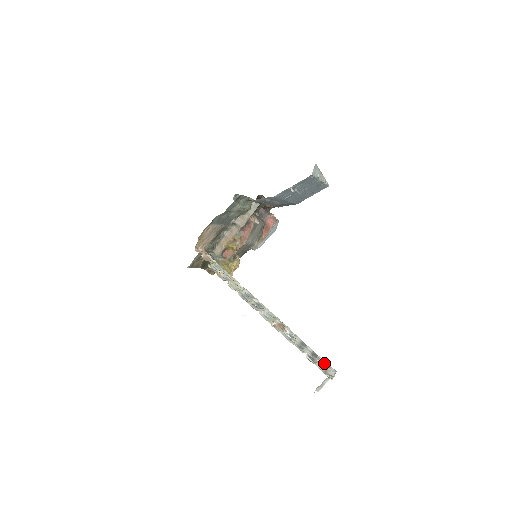
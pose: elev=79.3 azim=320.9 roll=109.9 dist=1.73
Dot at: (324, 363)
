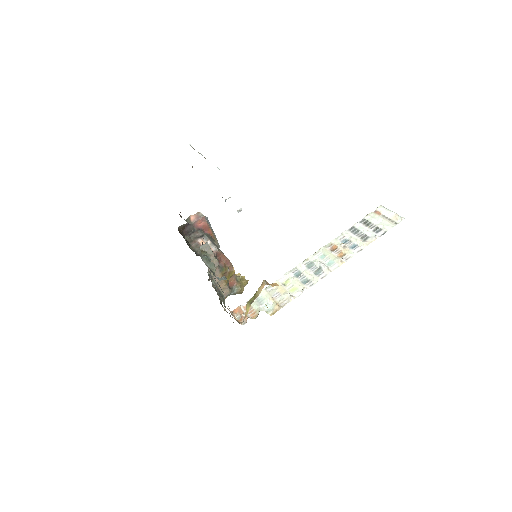
Dot at: (376, 216)
